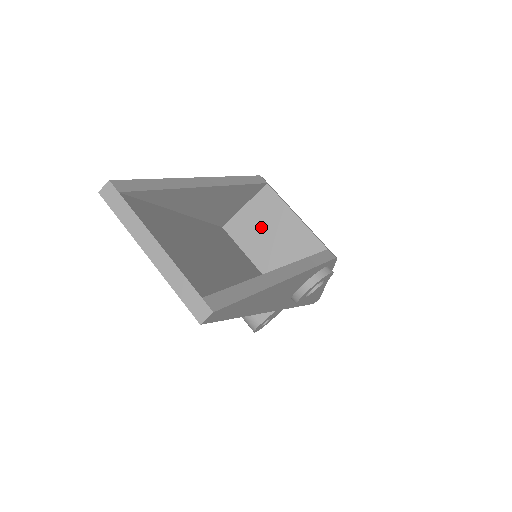
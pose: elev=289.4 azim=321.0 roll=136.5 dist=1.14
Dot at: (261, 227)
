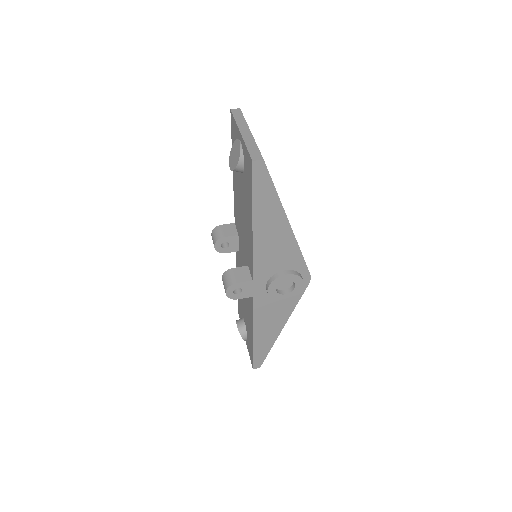
Dot at: occluded
